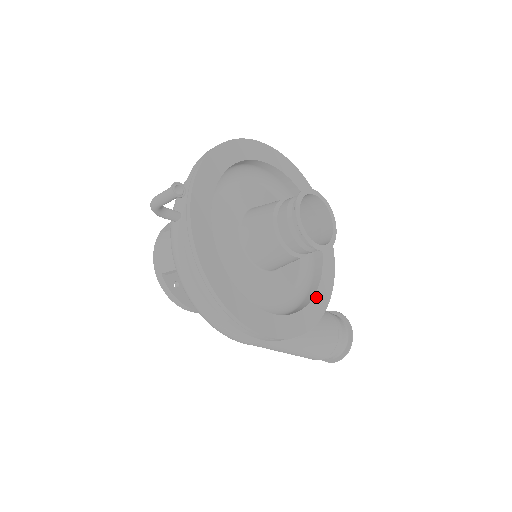
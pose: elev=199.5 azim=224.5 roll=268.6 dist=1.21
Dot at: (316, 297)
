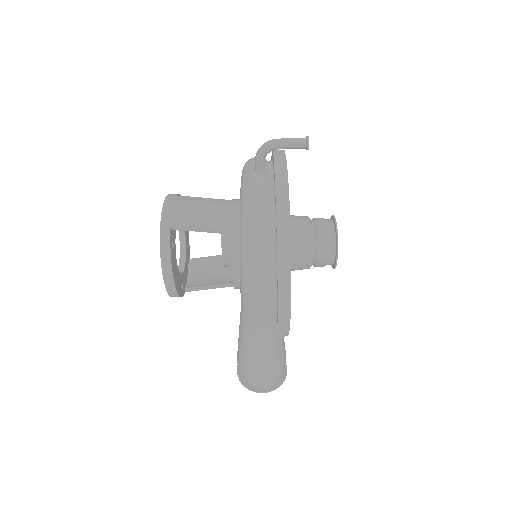
Dot at: occluded
